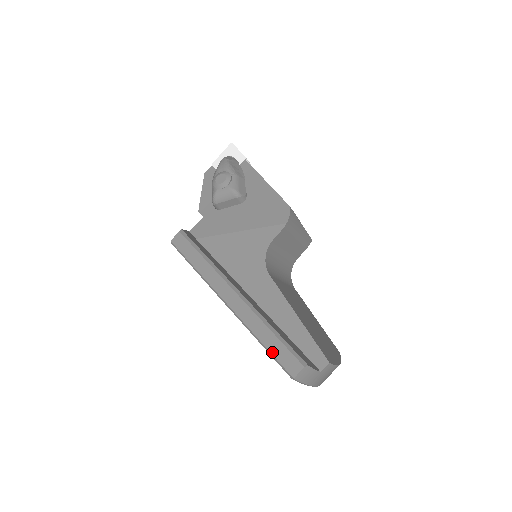
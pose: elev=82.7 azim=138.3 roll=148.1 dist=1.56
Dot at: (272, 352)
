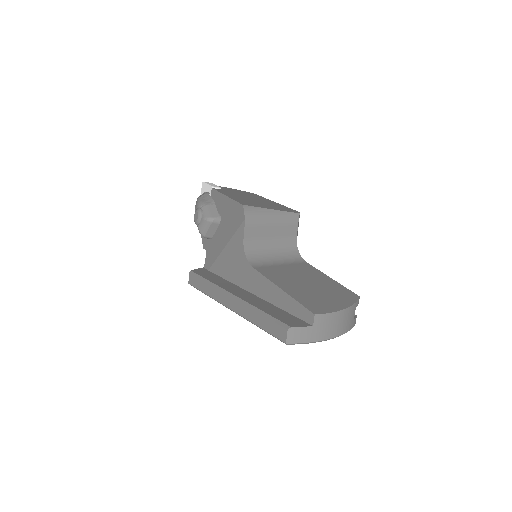
Dot at: (266, 330)
